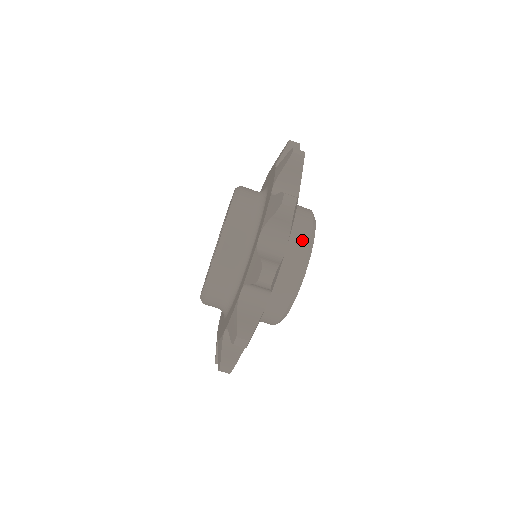
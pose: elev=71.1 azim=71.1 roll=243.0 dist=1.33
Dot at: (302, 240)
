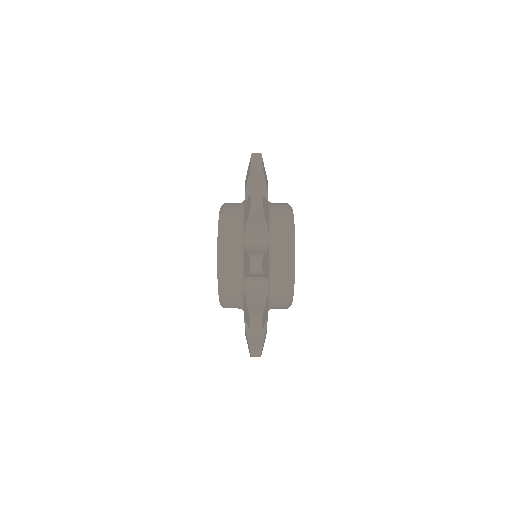
Dot at: (283, 288)
